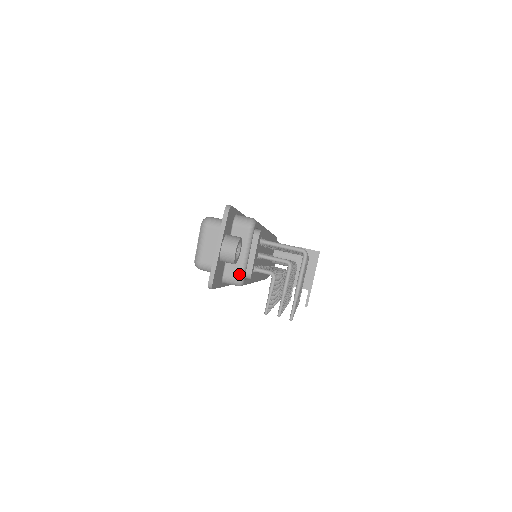
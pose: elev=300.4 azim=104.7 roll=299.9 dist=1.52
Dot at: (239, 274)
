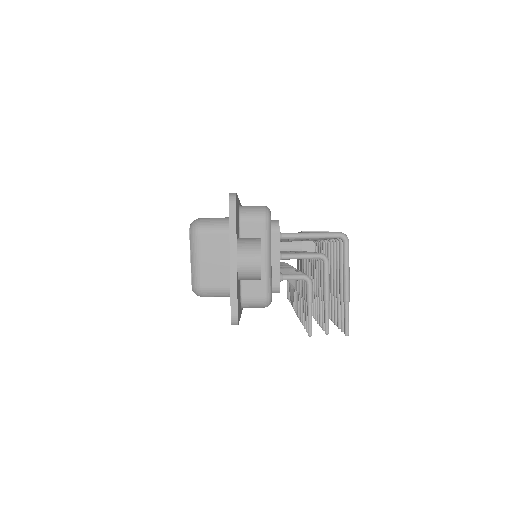
Dot at: (264, 291)
